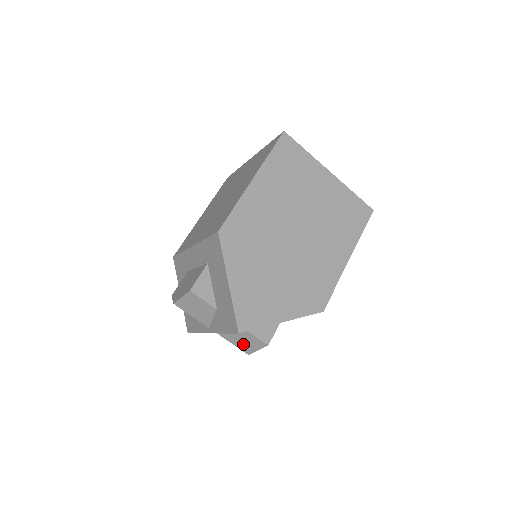
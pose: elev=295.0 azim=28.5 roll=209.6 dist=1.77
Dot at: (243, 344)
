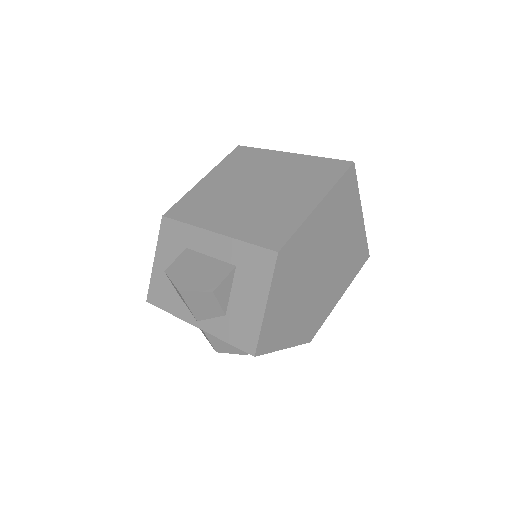
Dot at: (221, 344)
